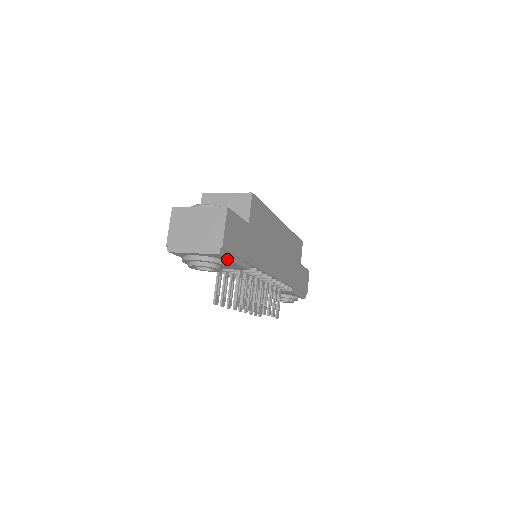
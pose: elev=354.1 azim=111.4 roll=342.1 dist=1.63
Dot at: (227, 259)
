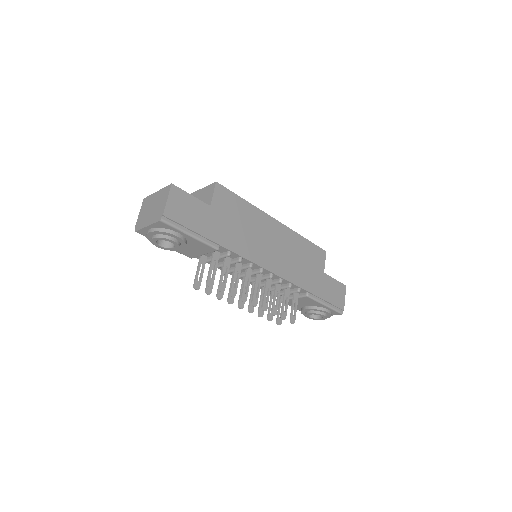
Dot at: (177, 230)
